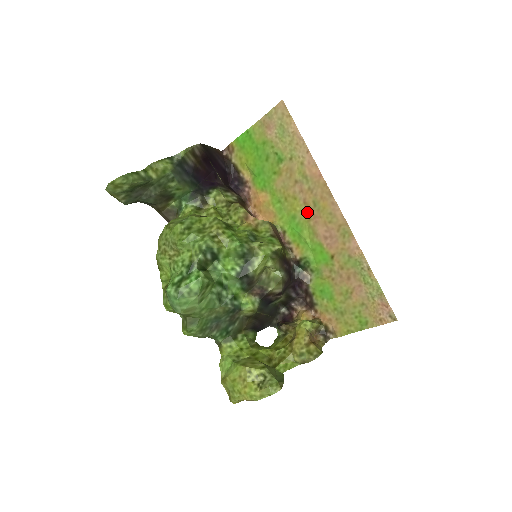
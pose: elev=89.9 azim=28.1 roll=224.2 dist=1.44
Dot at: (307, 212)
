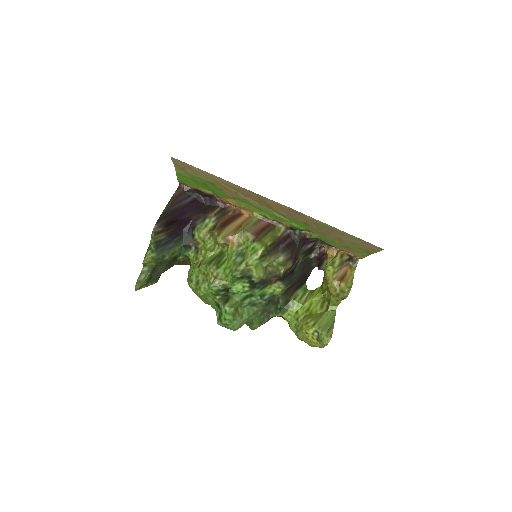
Dot at: (263, 205)
